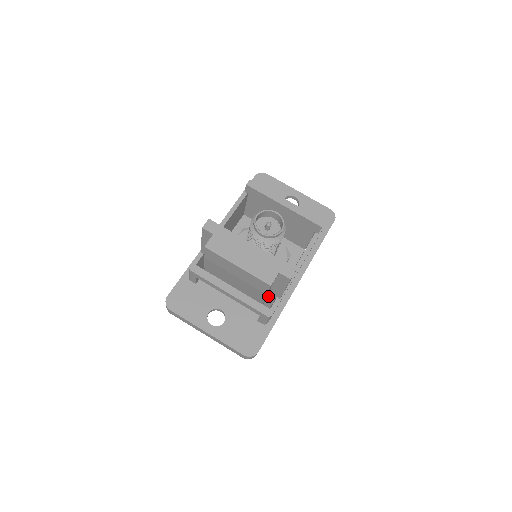
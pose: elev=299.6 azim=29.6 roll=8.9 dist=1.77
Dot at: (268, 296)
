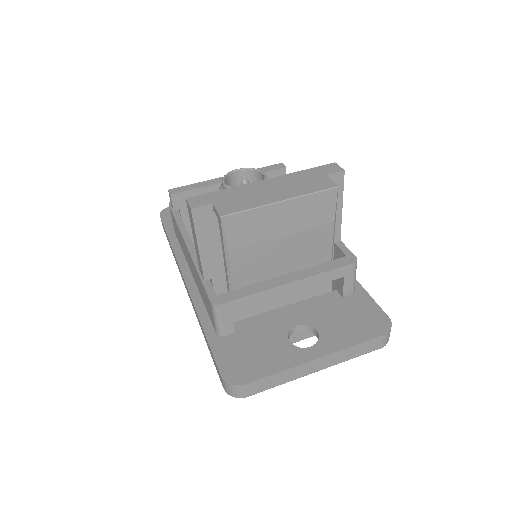
Dot at: occluded
